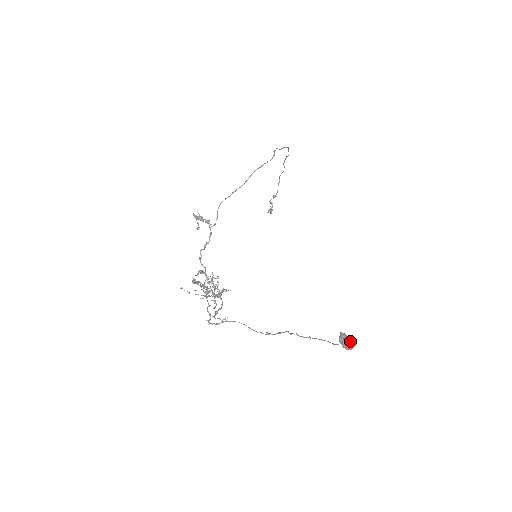
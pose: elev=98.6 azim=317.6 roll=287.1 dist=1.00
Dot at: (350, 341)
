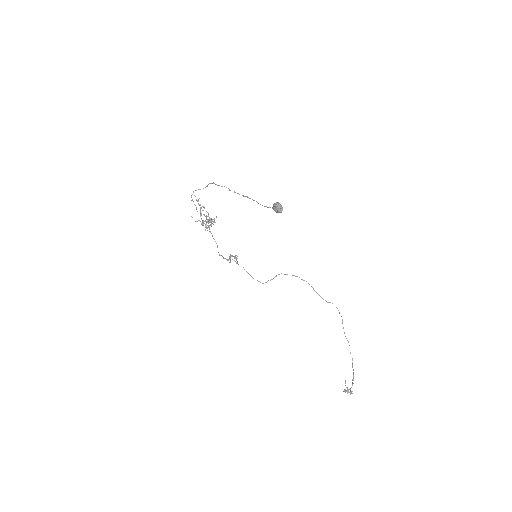
Dot at: (278, 203)
